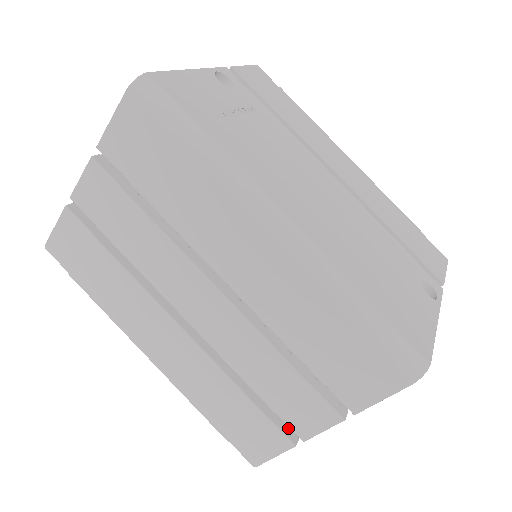
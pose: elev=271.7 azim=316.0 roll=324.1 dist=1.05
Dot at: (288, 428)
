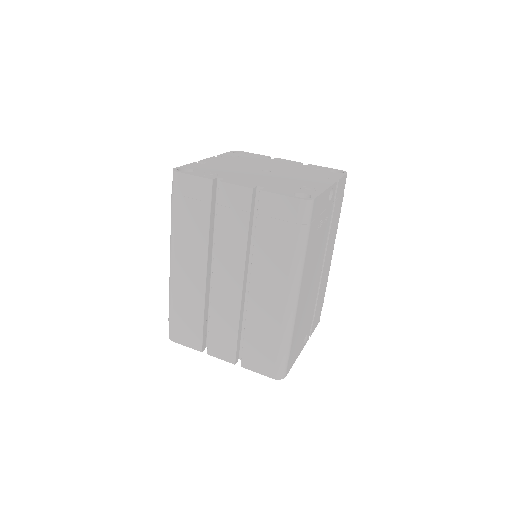
Dot at: (205, 343)
